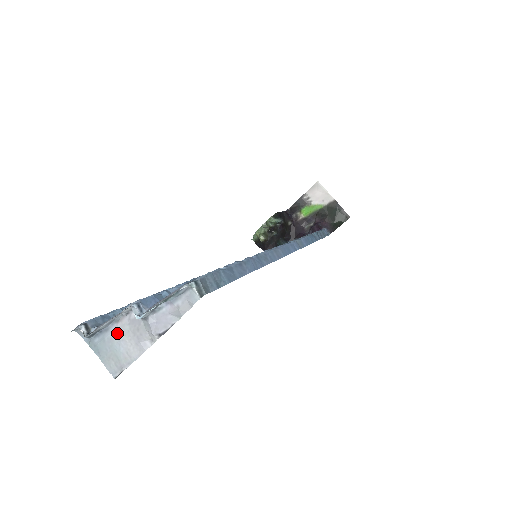
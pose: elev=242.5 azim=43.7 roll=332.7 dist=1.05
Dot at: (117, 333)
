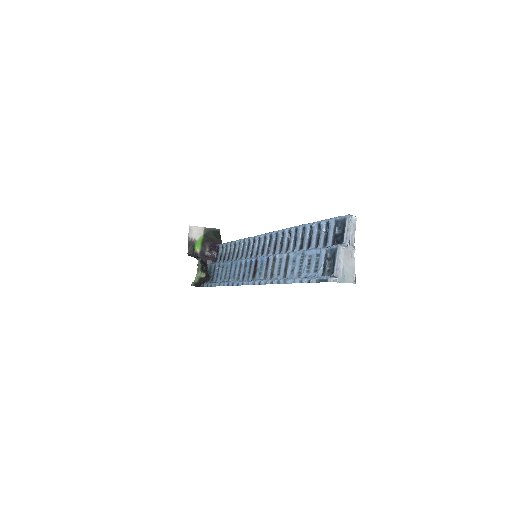
Dot at: (344, 264)
